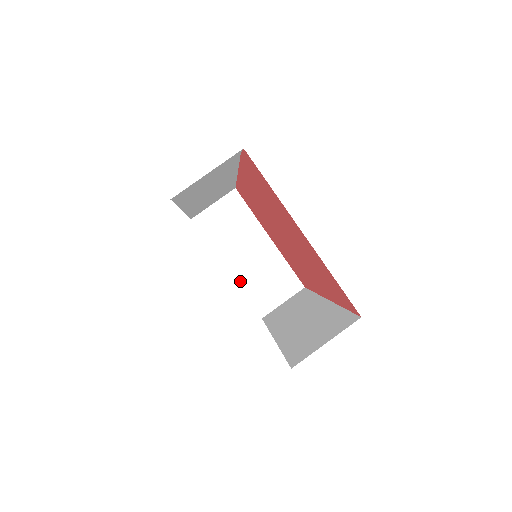
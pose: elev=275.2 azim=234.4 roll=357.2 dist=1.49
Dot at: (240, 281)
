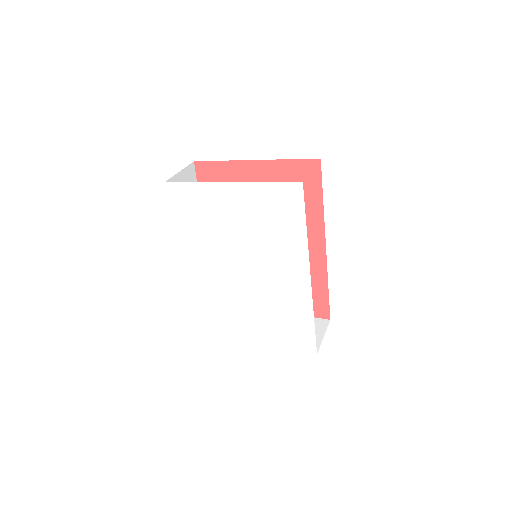
Dot at: occluded
